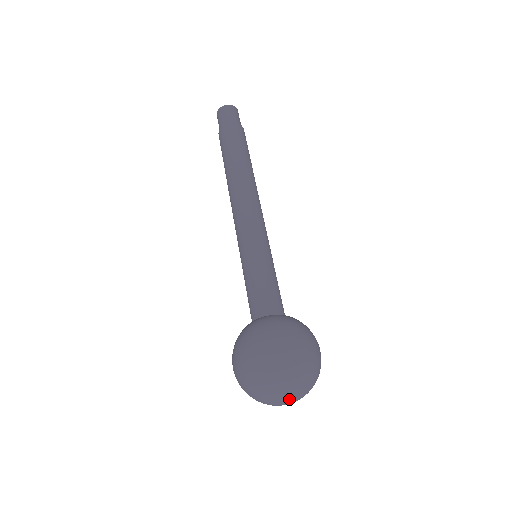
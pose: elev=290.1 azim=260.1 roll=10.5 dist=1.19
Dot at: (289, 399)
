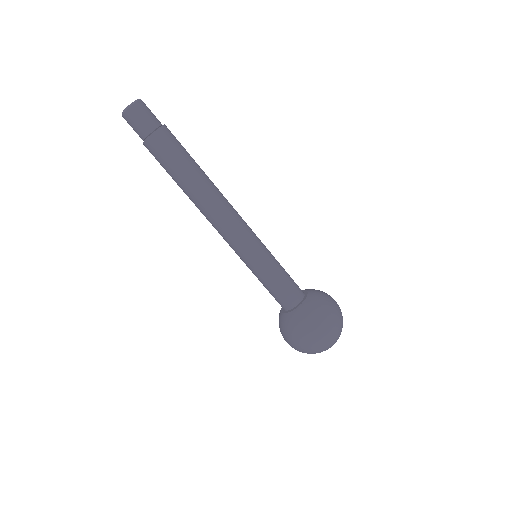
Dot at: occluded
